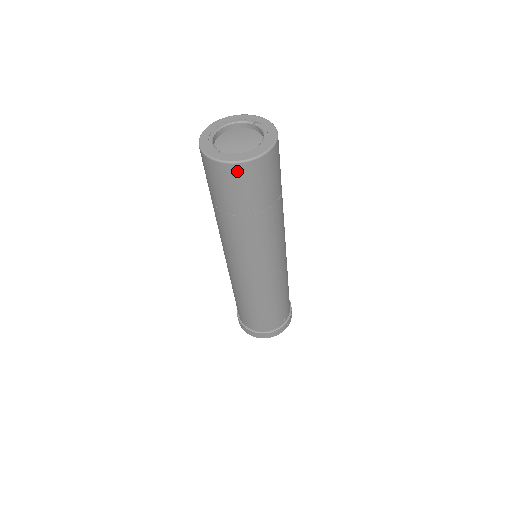
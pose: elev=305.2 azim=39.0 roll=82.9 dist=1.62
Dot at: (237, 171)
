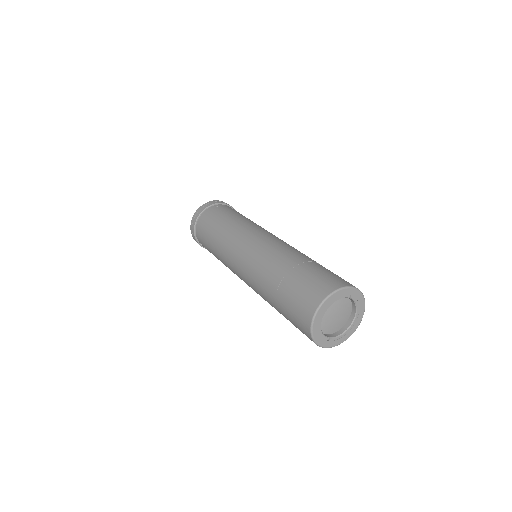
Dot at: occluded
